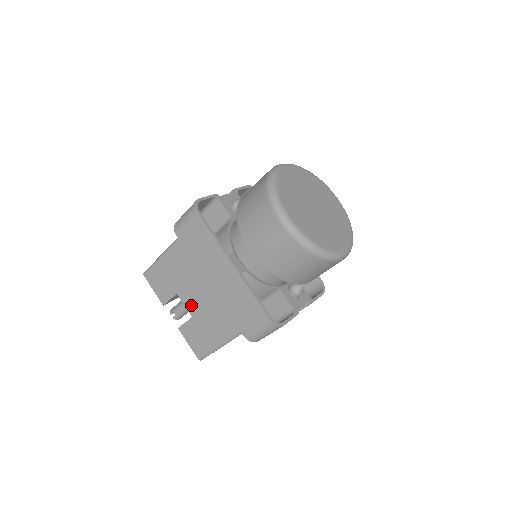
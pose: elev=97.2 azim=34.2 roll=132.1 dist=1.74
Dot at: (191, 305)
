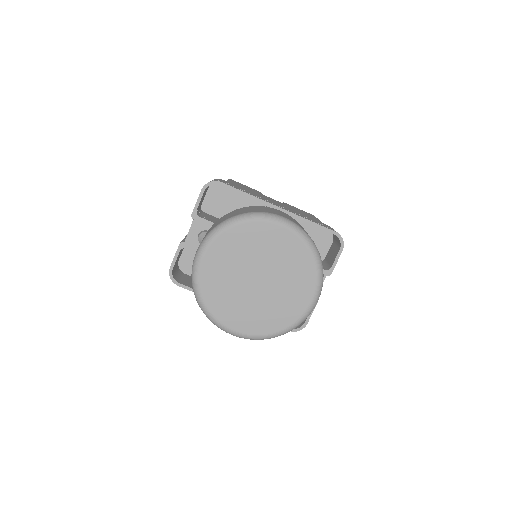
Dot at: occluded
